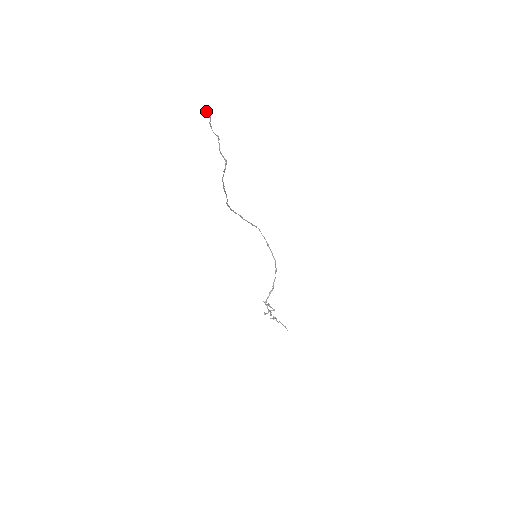
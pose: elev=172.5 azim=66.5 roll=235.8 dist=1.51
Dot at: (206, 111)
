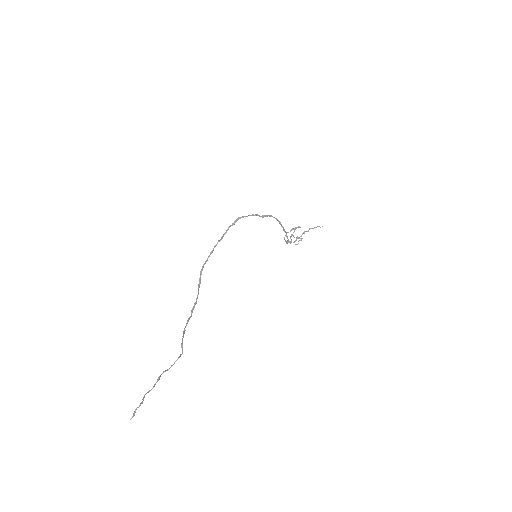
Dot at: (134, 413)
